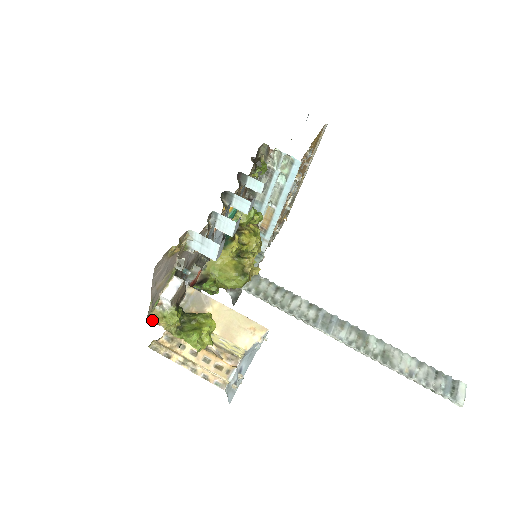
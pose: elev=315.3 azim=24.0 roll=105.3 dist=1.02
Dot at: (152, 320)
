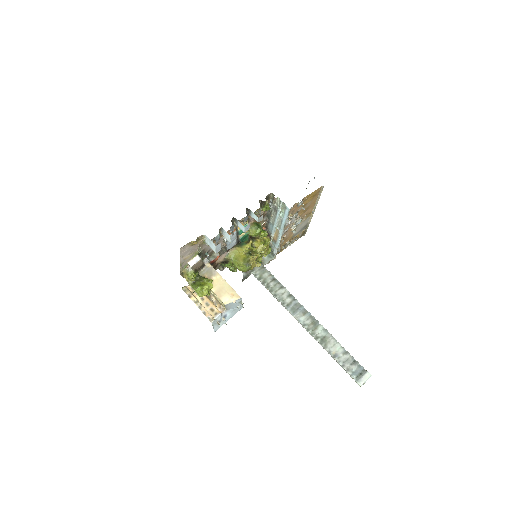
Dot at: (182, 274)
